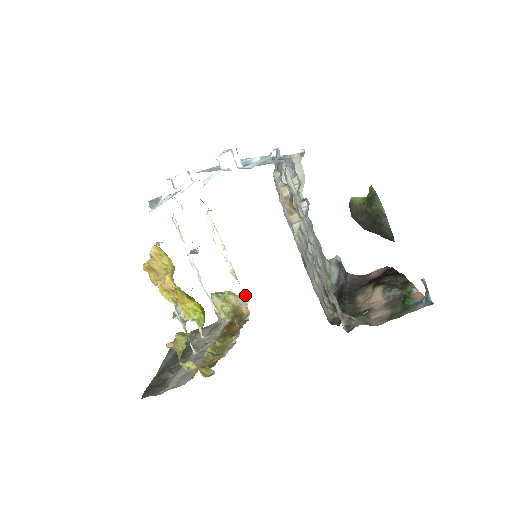
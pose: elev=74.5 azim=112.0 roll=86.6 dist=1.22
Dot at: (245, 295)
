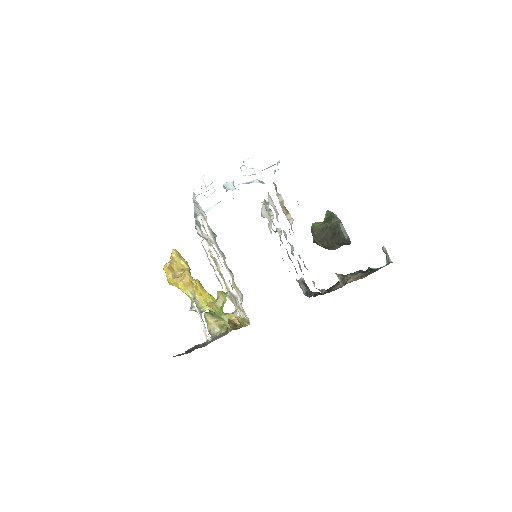
Dot at: (234, 312)
